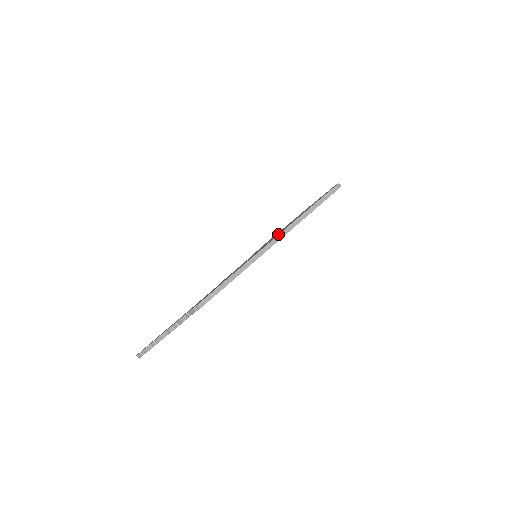
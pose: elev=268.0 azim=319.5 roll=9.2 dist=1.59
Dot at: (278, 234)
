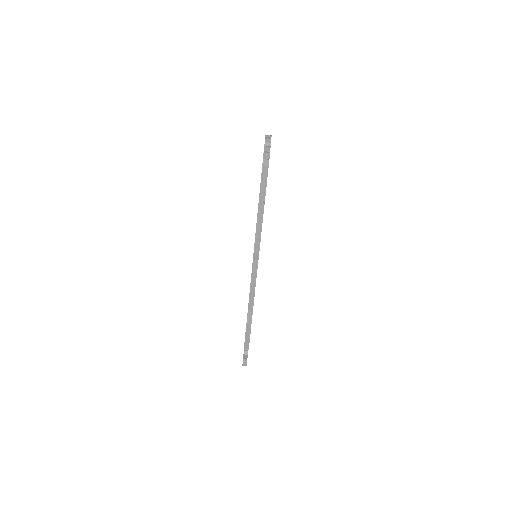
Dot at: occluded
